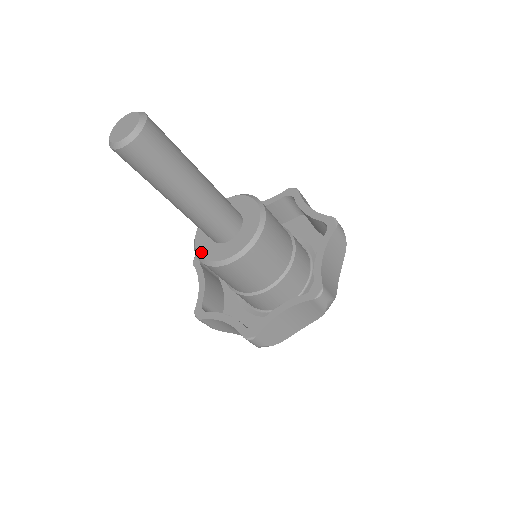
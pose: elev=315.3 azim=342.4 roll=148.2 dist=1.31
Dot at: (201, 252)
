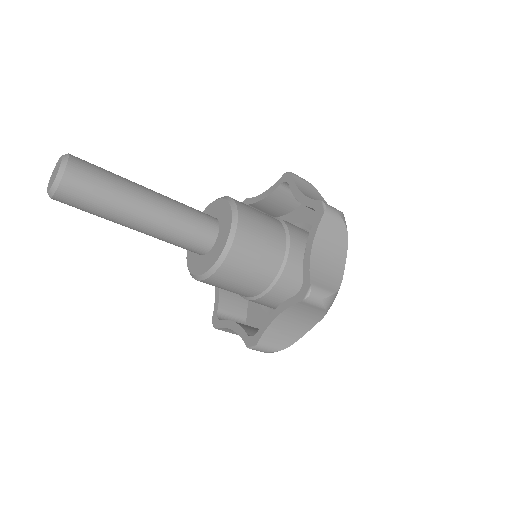
Dot at: (190, 266)
